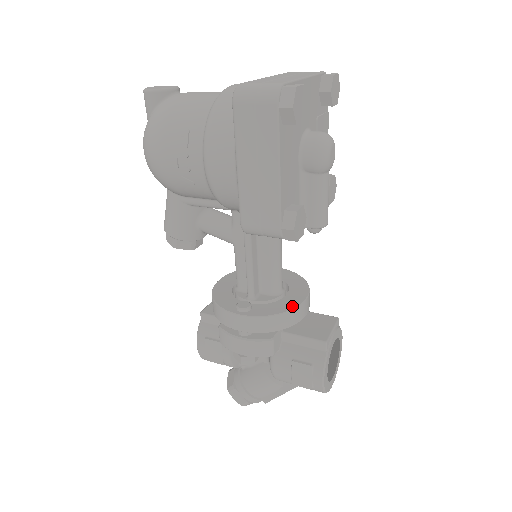
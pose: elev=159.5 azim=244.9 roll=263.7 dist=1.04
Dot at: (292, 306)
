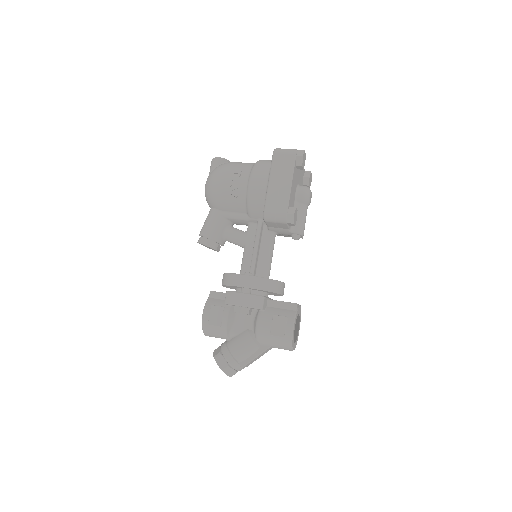
Dot at: (277, 281)
